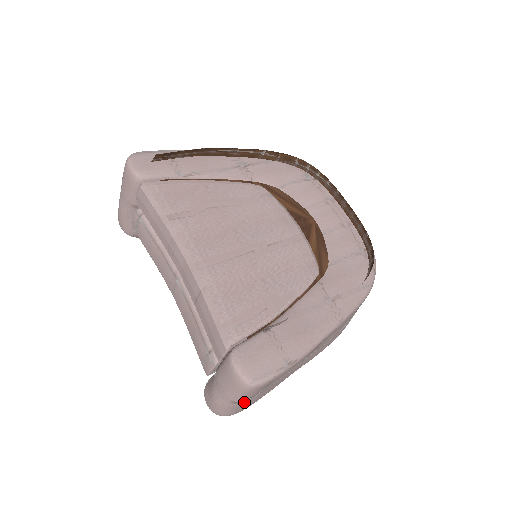
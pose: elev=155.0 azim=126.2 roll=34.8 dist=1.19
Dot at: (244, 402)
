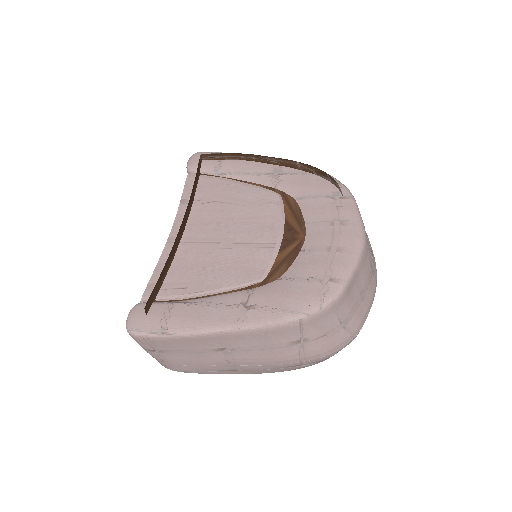
Dot at: (152, 354)
